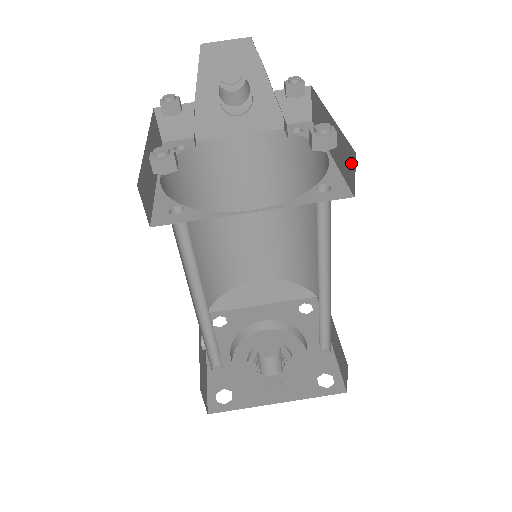
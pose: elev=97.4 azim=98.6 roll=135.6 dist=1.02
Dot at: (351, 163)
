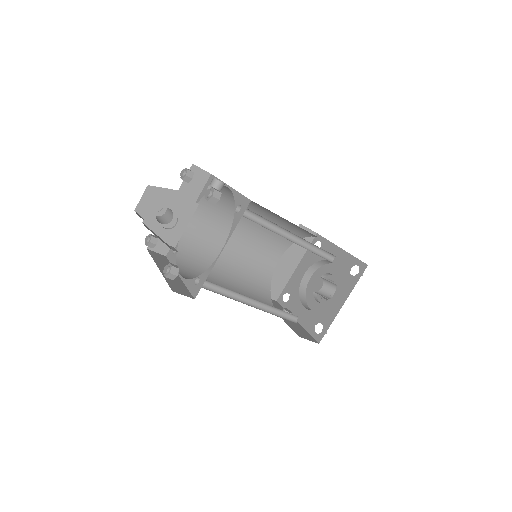
Dot at: occluded
